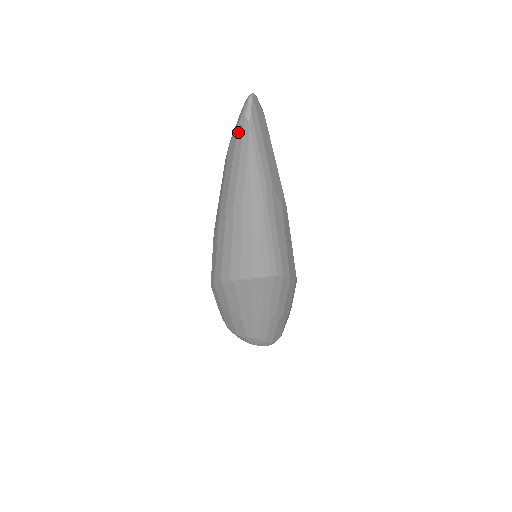
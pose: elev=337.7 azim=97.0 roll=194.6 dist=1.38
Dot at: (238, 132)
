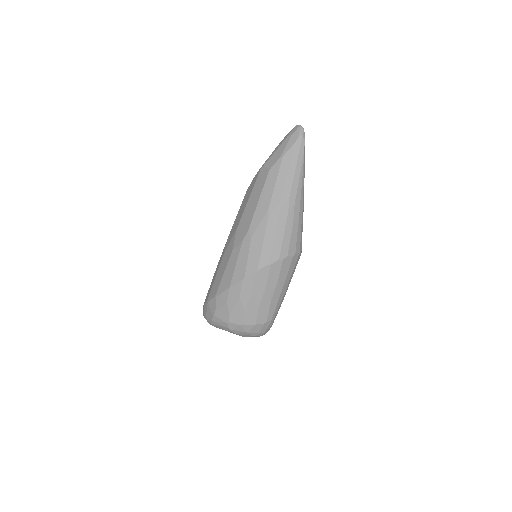
Dot at: (296, 146)
